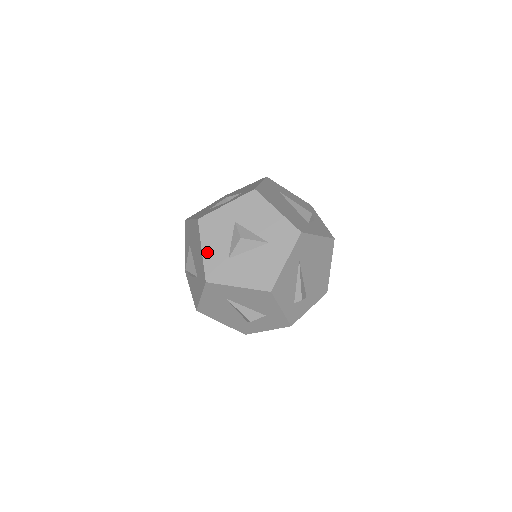
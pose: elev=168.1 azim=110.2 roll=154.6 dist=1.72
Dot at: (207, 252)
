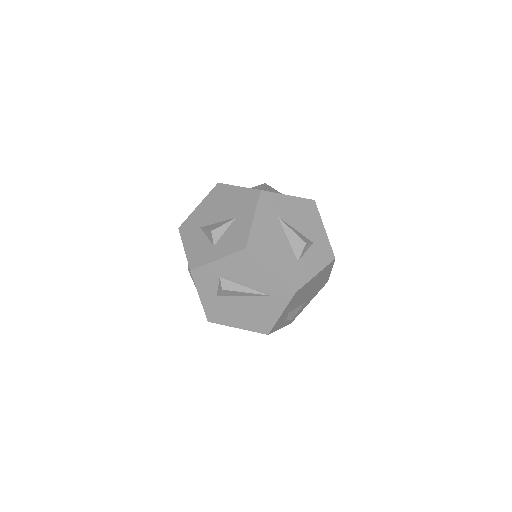
Dot at: occluded
